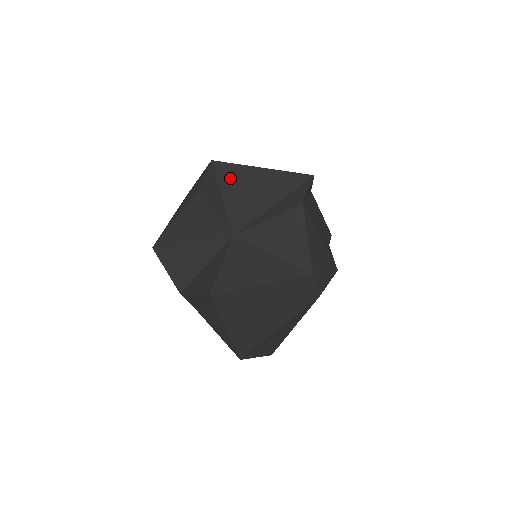
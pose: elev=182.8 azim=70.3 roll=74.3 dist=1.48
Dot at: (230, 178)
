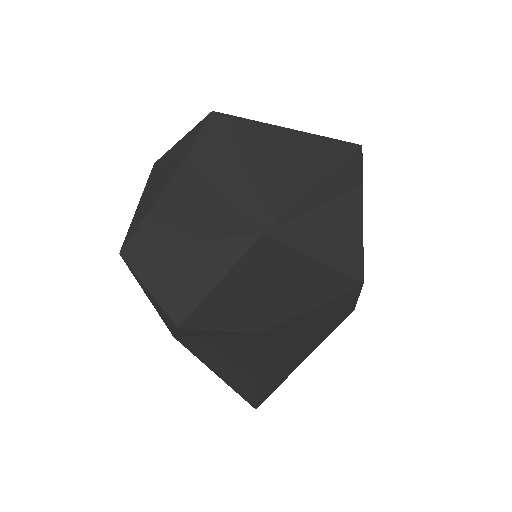
Dot at: (246, 142)
